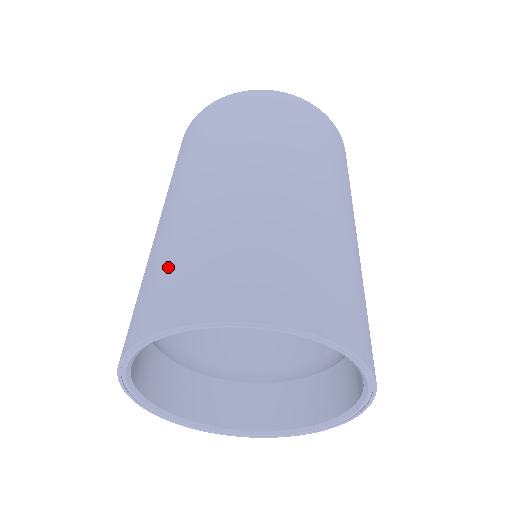
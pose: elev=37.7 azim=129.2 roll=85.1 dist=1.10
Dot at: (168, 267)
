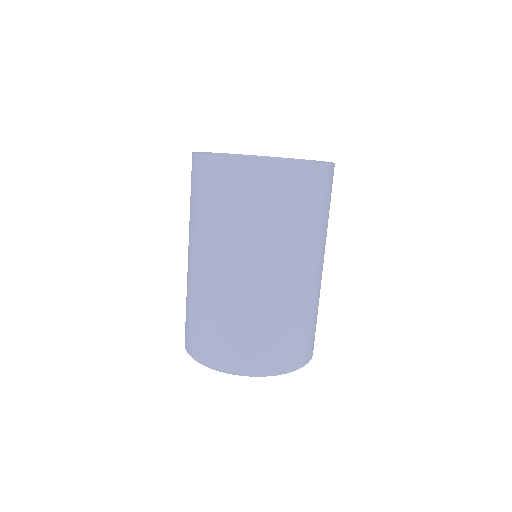
Dot at: (213, 329)
